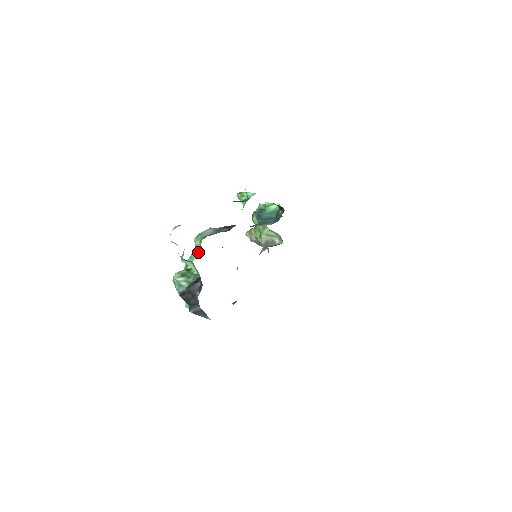
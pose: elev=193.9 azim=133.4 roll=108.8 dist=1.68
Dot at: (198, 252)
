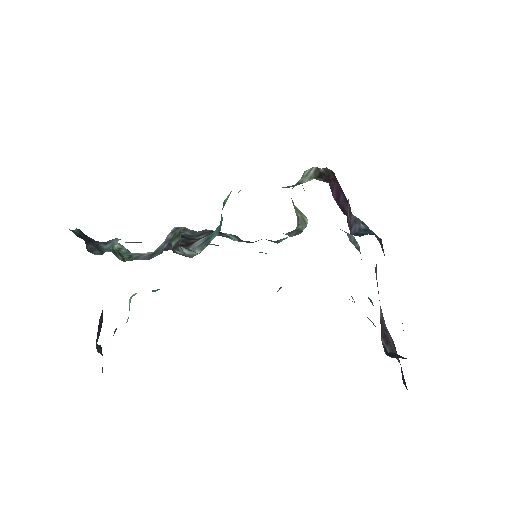
Dot at: occluded
